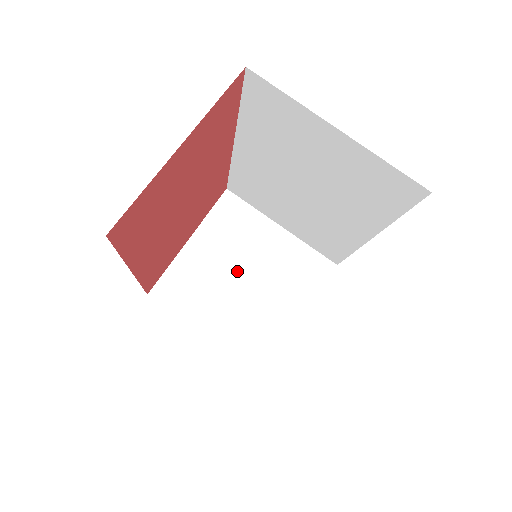
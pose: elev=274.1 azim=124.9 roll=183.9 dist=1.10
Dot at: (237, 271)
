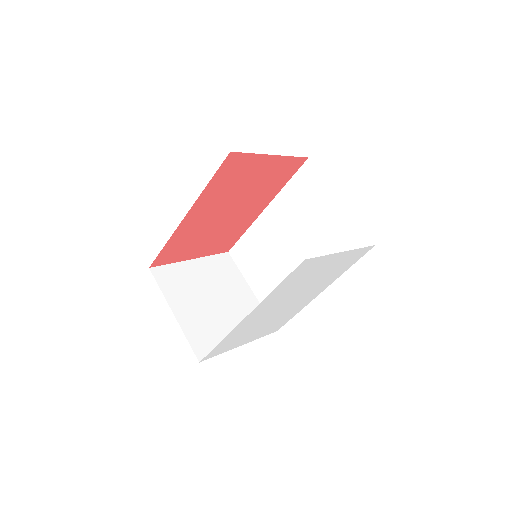
Dot at: (213, 293)
